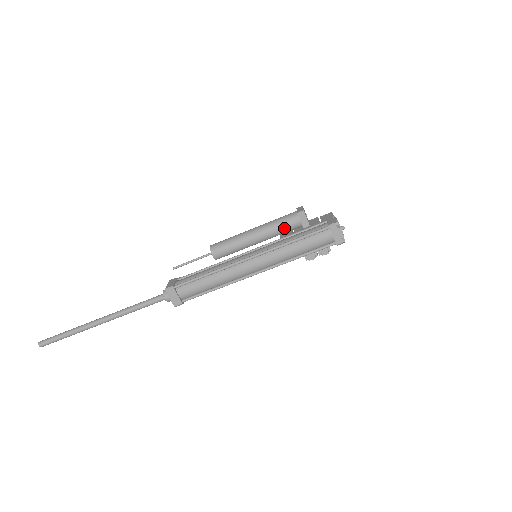
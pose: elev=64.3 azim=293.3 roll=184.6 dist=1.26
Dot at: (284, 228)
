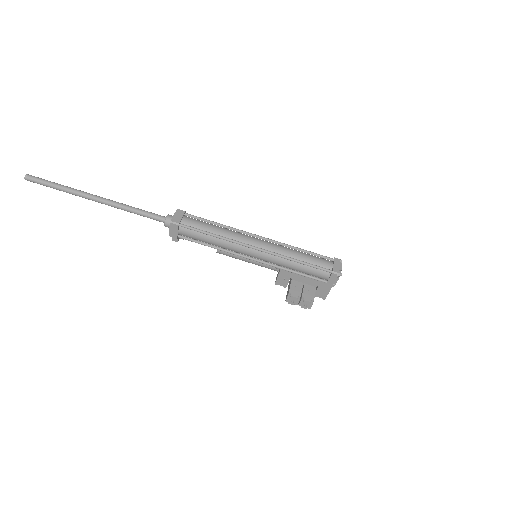
Dot at: occluded
